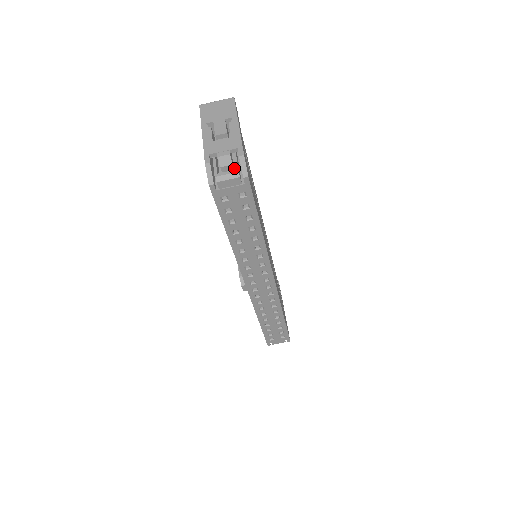
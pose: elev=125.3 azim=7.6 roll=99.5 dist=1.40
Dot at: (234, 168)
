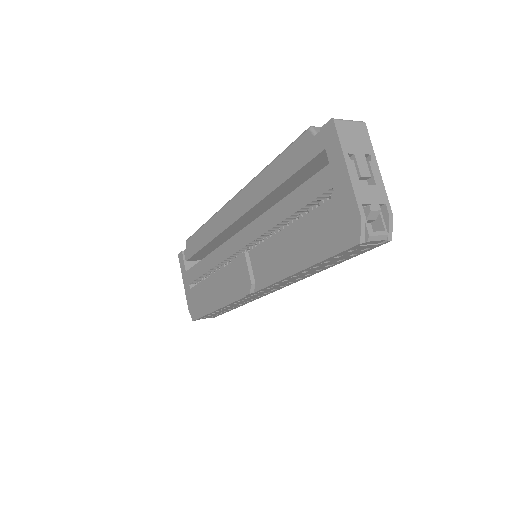
Dot at: occluded
